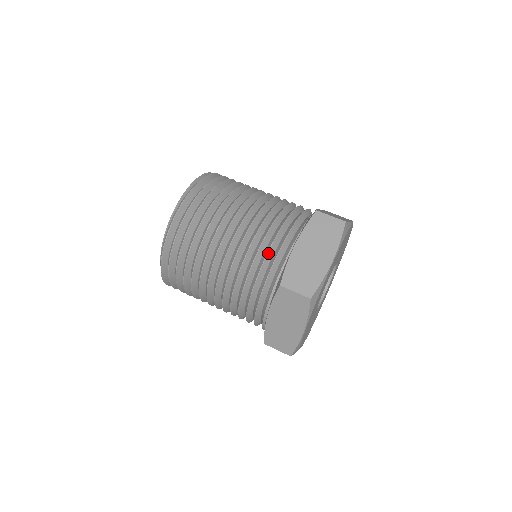
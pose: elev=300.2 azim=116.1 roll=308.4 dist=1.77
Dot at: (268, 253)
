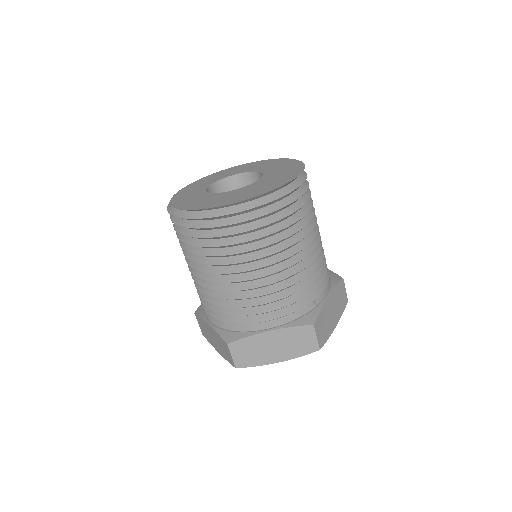
Dot at: (201, 300)
